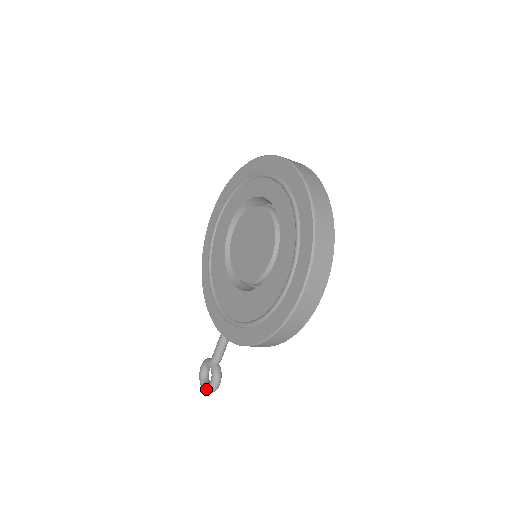
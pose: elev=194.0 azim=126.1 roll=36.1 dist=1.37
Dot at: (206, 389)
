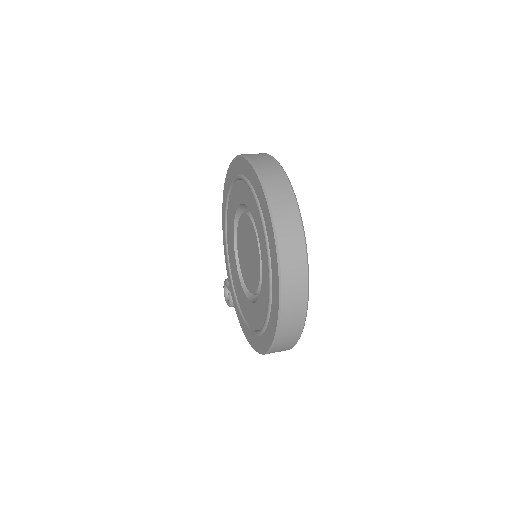
Dot at: (226, 302)
